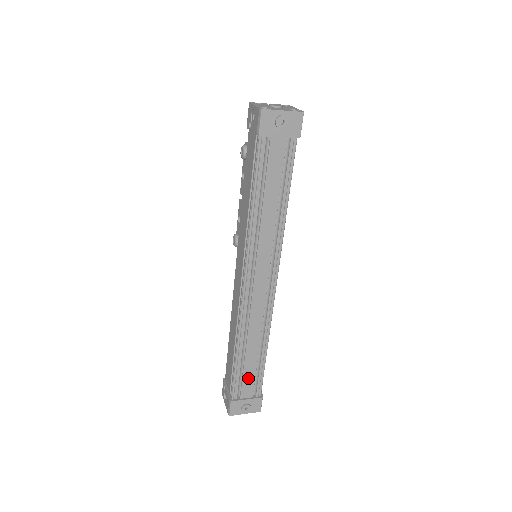
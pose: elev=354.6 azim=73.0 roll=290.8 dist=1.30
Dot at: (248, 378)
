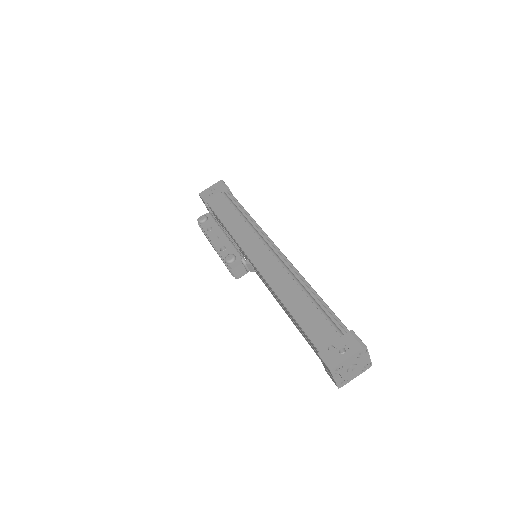
Dot at: occluded
